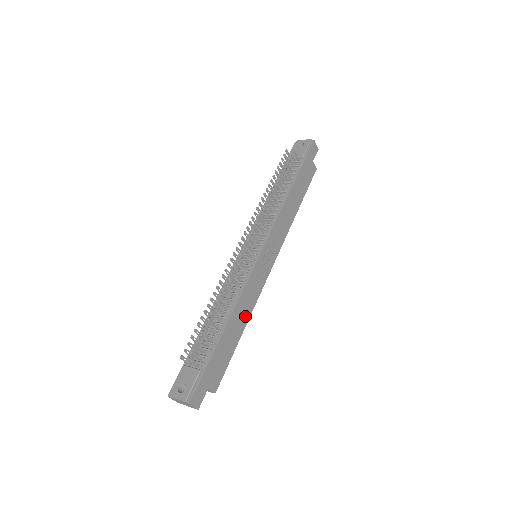
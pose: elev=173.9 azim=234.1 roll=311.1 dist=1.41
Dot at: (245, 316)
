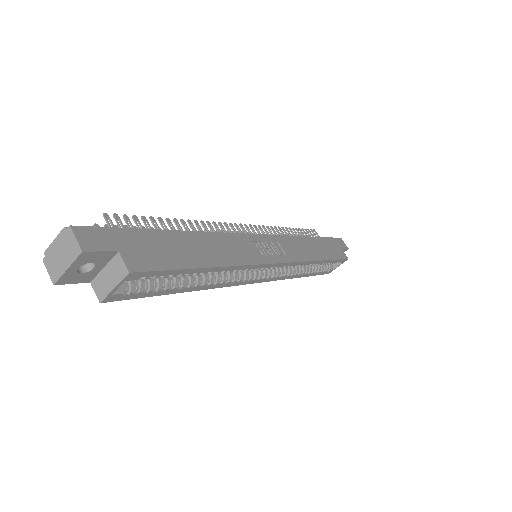
Dot at: (221, 257)
